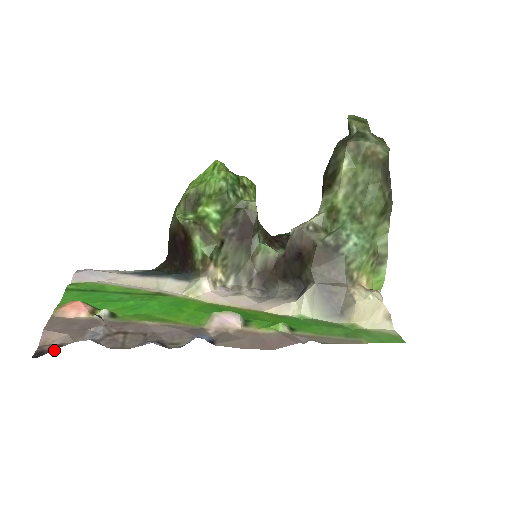
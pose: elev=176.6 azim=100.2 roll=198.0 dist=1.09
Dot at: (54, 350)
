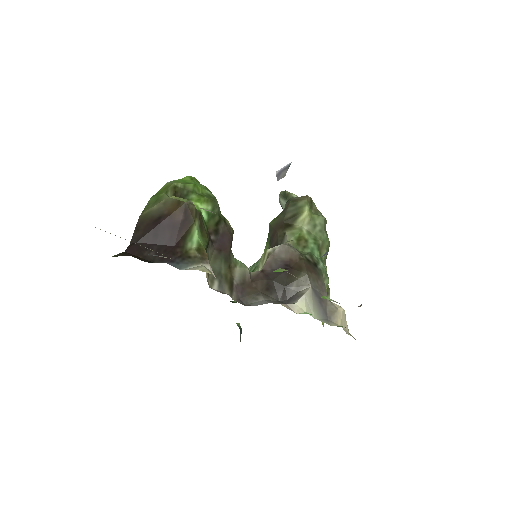
Dot at: occluded
